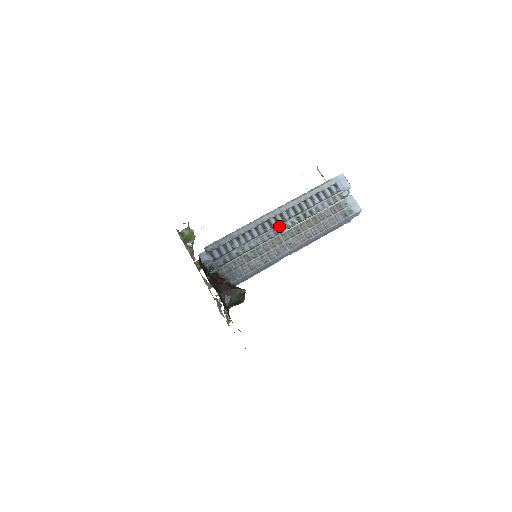
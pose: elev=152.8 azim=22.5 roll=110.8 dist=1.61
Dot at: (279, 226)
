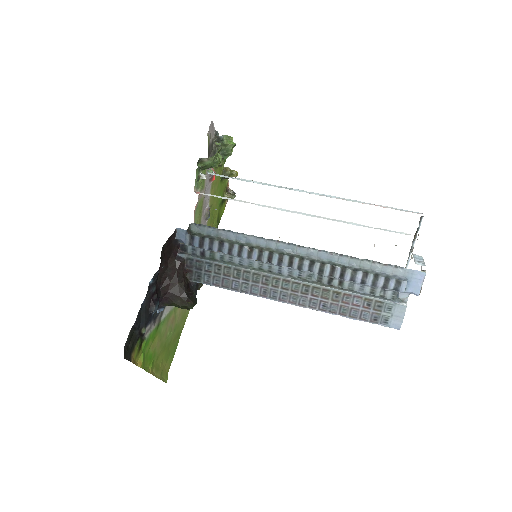
Dot at: (291, 267)
